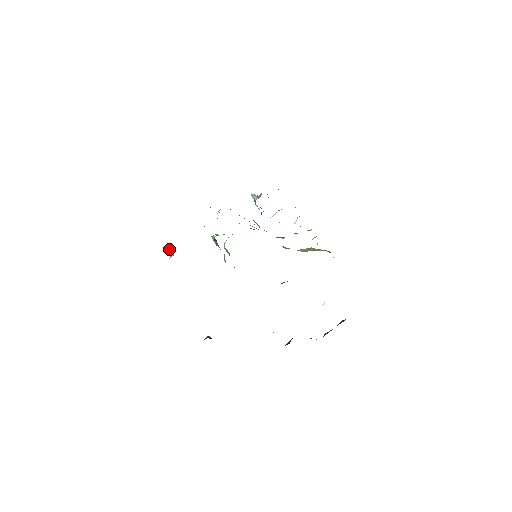
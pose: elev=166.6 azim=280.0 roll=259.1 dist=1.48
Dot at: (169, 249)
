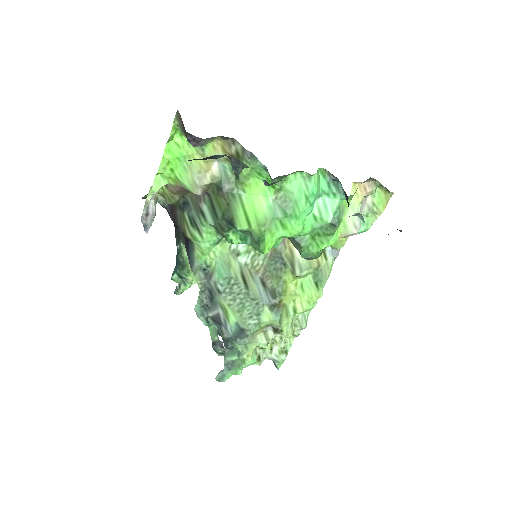
Dot at: (145, 226)
